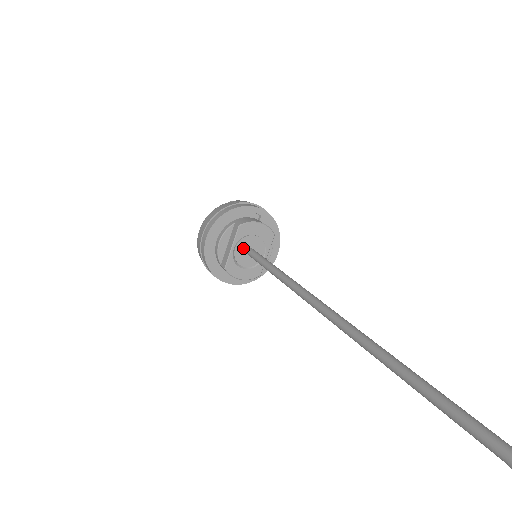
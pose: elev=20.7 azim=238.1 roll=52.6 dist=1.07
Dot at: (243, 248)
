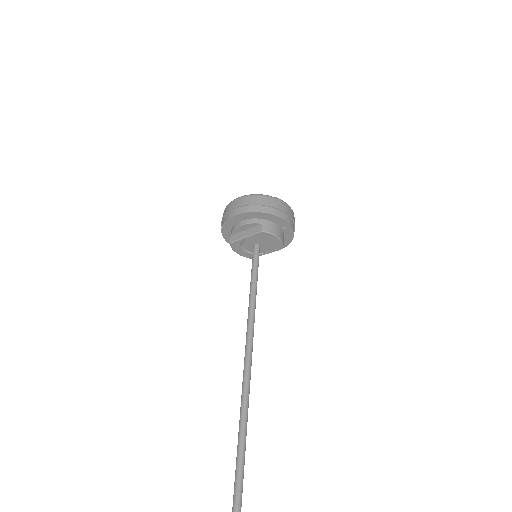
Dot at: (253, 241)
